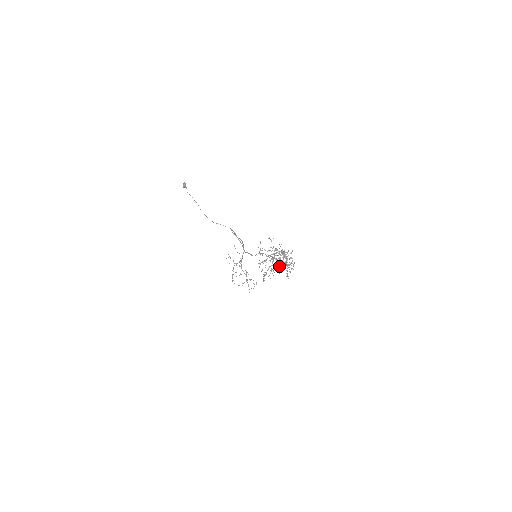
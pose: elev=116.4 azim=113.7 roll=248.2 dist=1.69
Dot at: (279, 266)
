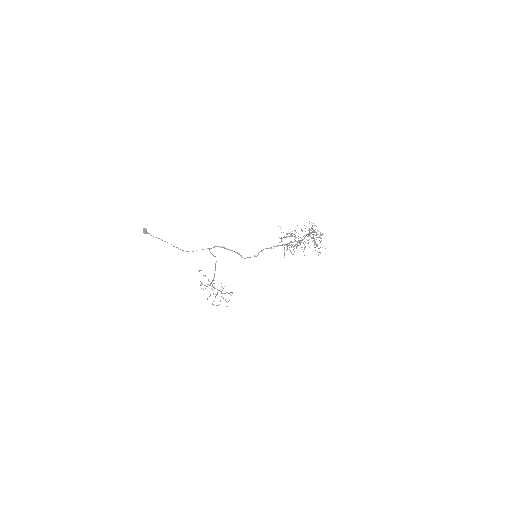
Dot at: occluded
